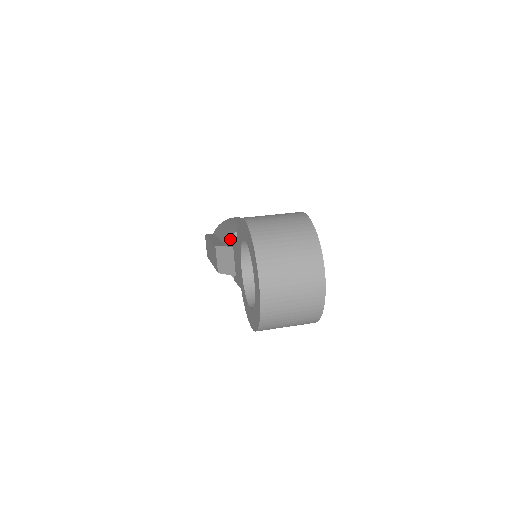
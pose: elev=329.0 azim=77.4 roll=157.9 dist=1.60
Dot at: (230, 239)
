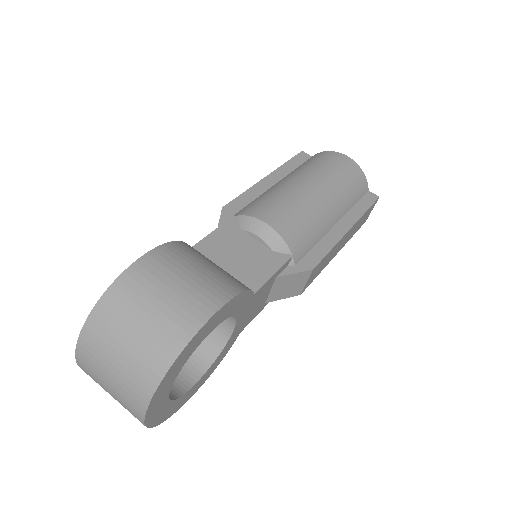
Dot at: (230, 218)
